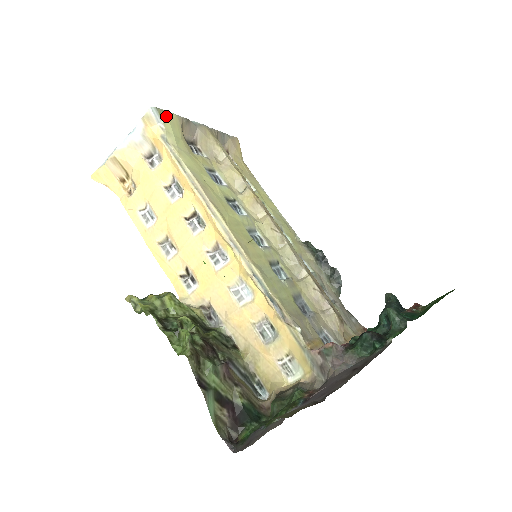
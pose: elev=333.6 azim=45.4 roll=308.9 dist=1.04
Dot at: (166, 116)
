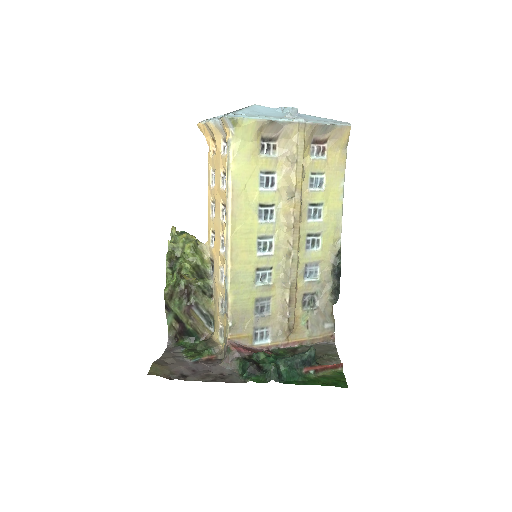
Dot at: (240, 124)
